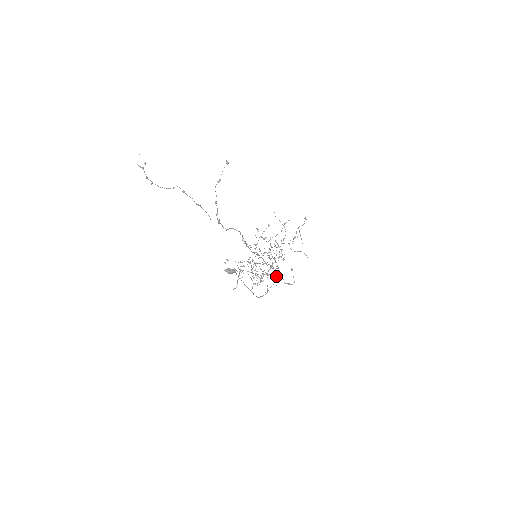
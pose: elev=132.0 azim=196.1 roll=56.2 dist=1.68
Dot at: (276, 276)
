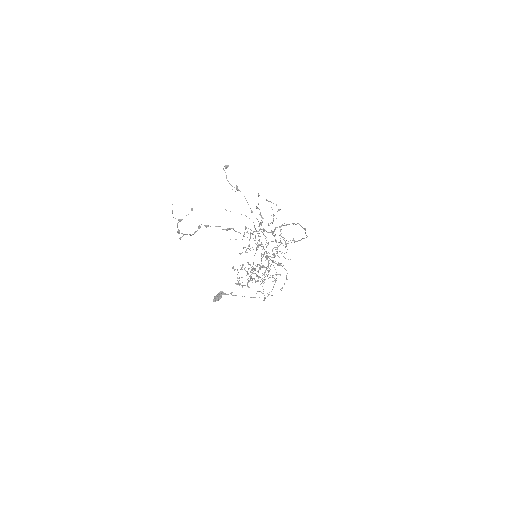
Dot at: occluded
